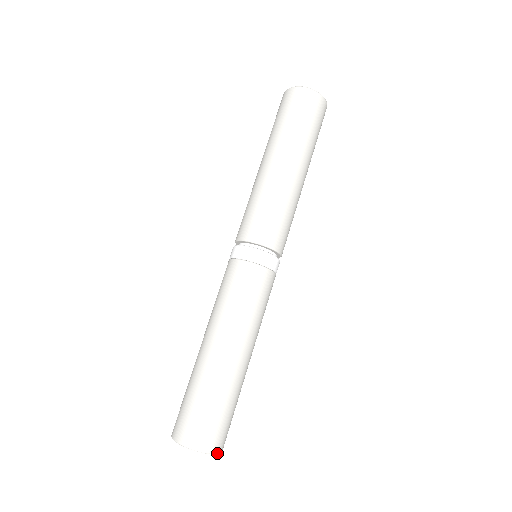
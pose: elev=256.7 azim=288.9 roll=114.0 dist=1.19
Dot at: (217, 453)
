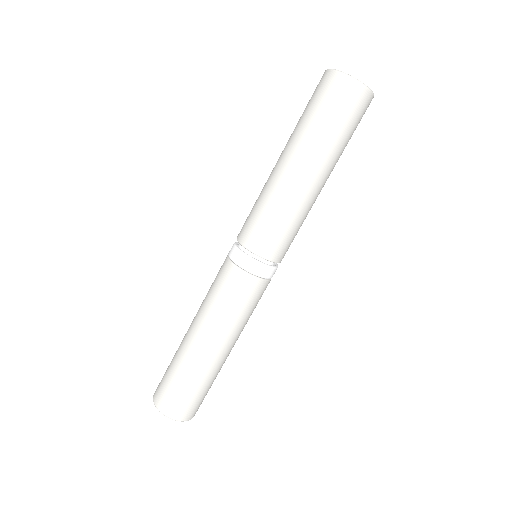
Dot at: (182, 421)
